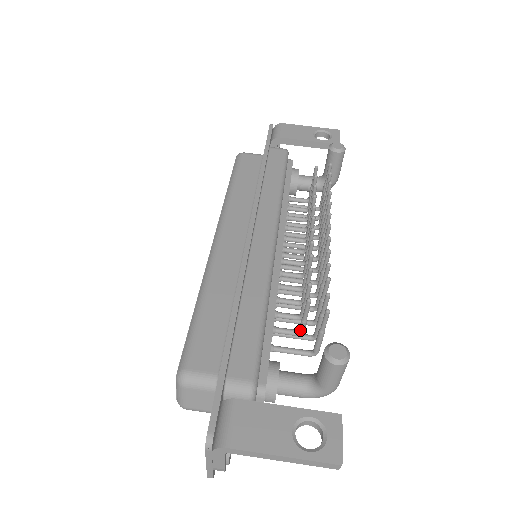
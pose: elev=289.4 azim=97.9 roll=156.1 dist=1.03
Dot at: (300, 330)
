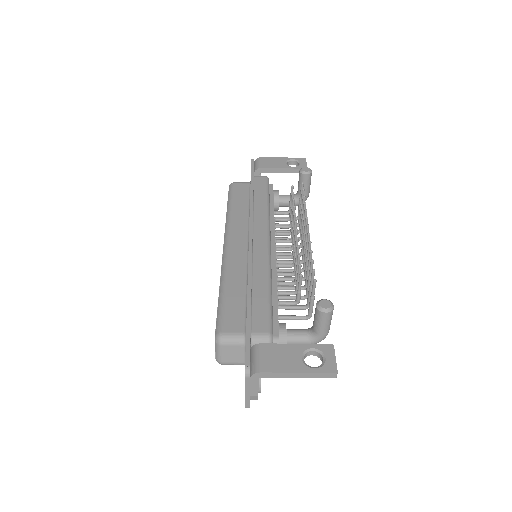
Dot at: (297, 300)
